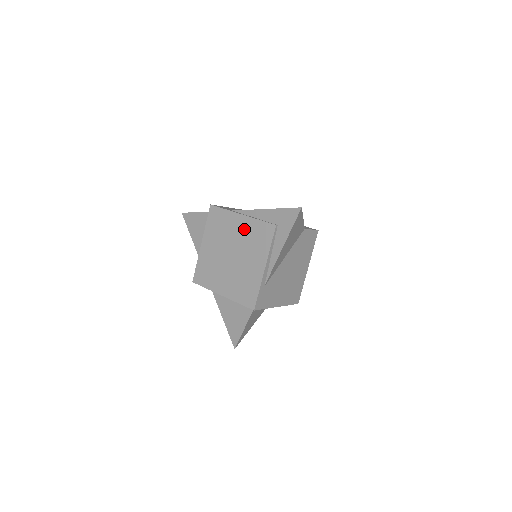
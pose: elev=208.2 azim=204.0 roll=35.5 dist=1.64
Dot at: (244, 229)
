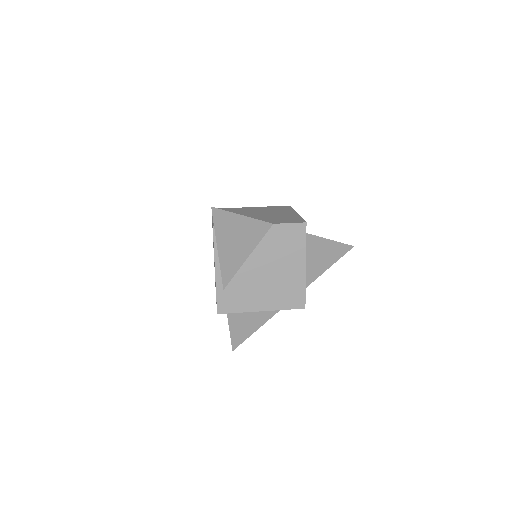
Dot at: occluded
